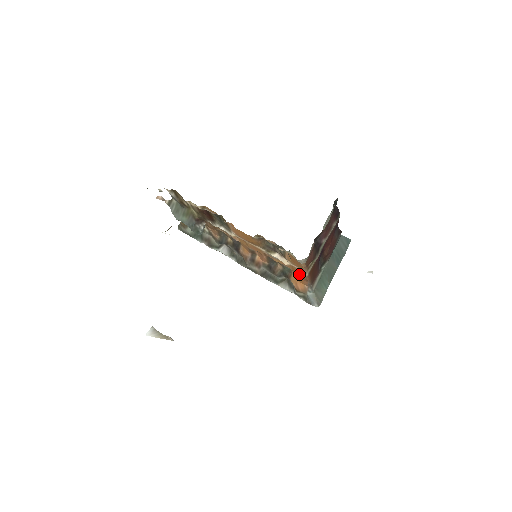
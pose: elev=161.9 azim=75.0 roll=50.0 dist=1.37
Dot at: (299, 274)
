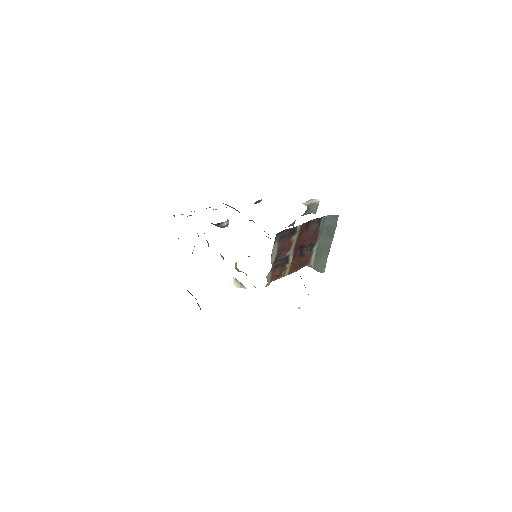
Dot at: occluded
